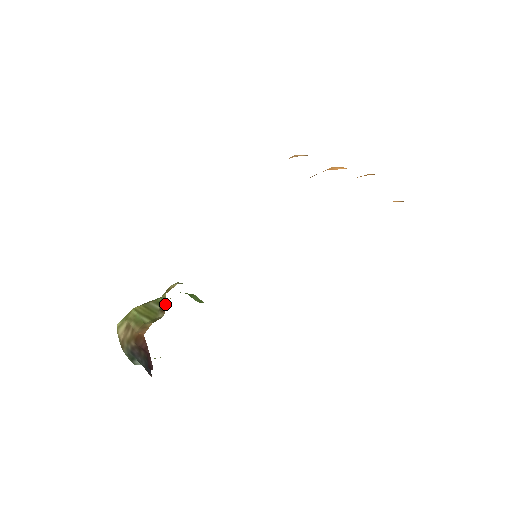
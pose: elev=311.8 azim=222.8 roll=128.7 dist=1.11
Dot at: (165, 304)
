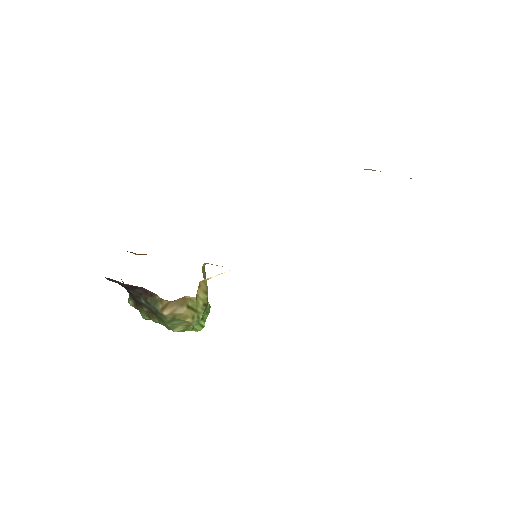
Dot at: occluded
